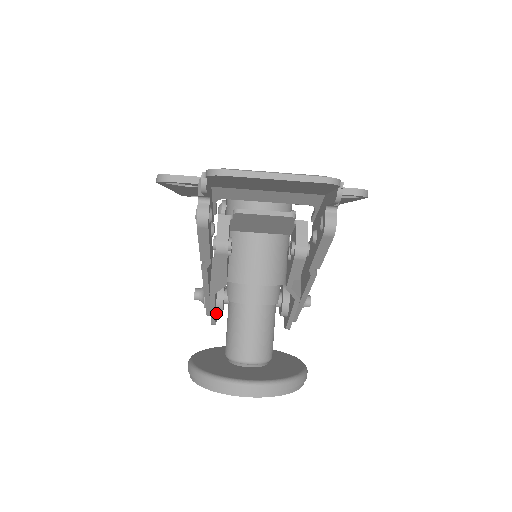
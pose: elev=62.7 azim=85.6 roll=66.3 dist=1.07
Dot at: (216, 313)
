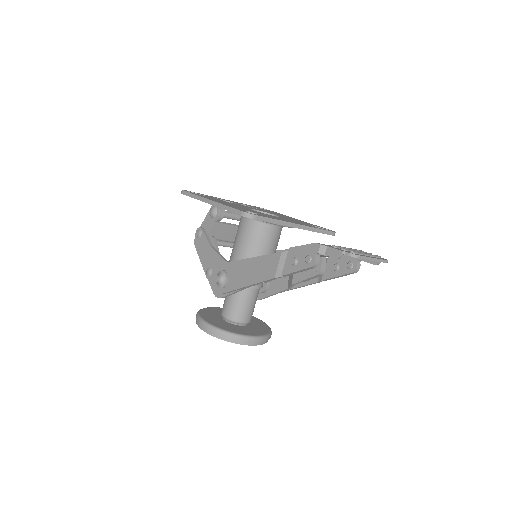
Dot at: occluded
